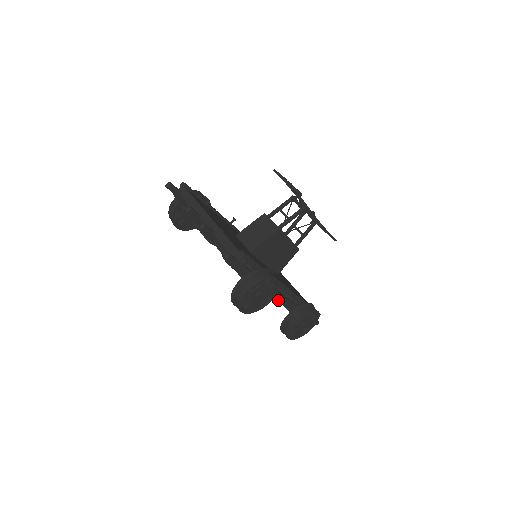
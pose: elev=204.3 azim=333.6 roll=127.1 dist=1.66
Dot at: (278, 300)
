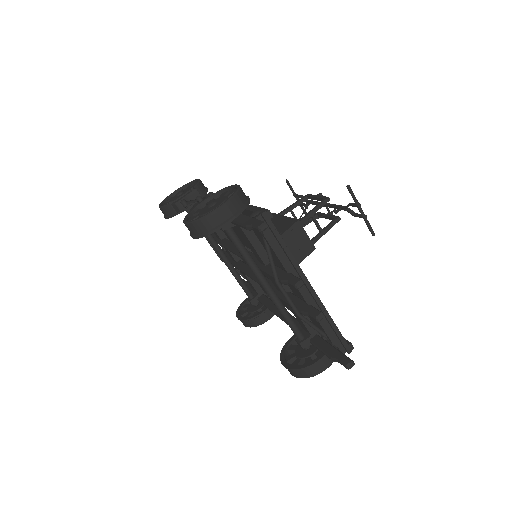
Dot at: occluded
